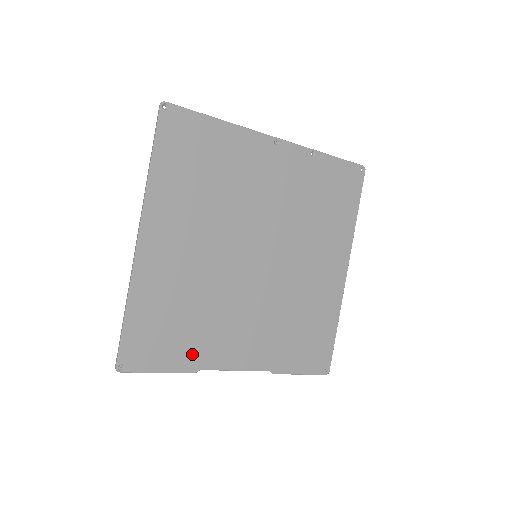
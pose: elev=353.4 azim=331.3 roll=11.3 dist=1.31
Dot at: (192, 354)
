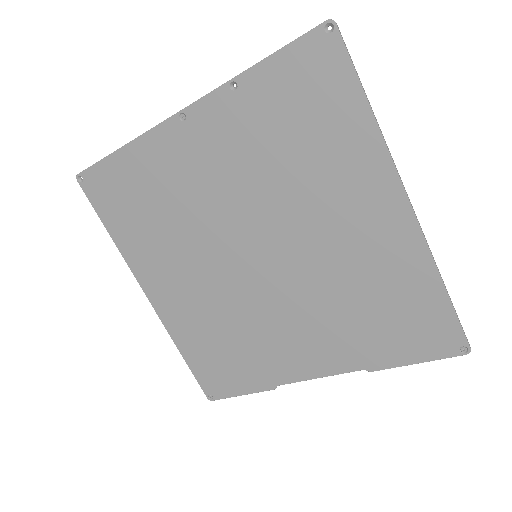
Dot at: (260, 374)
